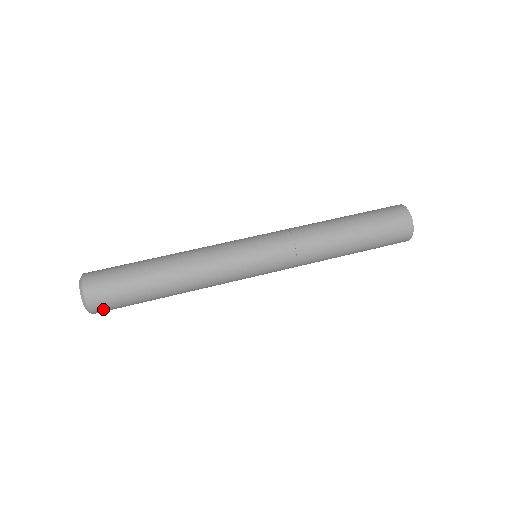
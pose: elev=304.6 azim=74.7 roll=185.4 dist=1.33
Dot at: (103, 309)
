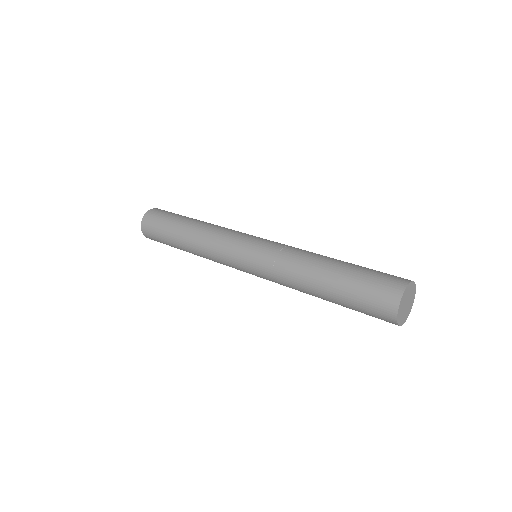
Dot at: (147, 230)
